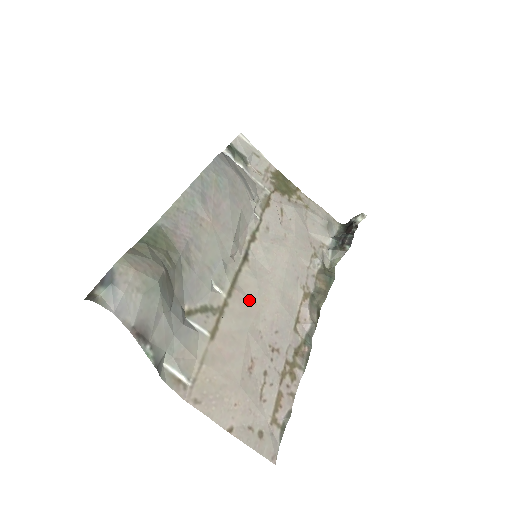
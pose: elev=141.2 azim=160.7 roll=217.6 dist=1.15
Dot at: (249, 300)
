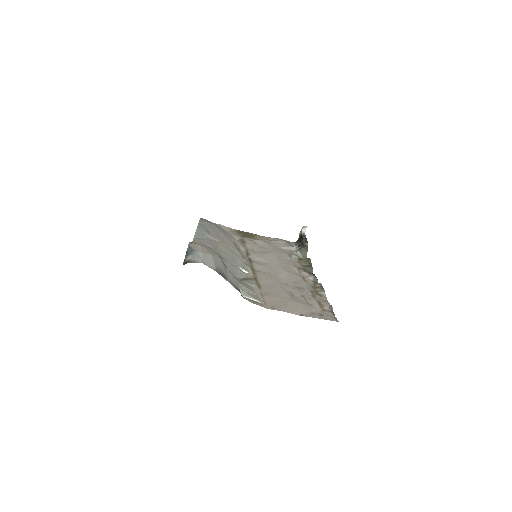
Dot at: (267, 273)
